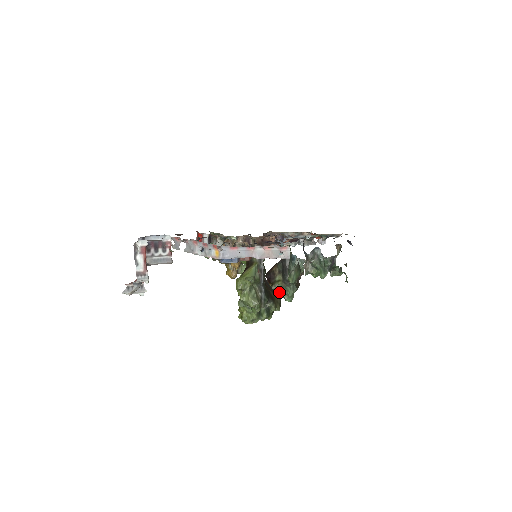
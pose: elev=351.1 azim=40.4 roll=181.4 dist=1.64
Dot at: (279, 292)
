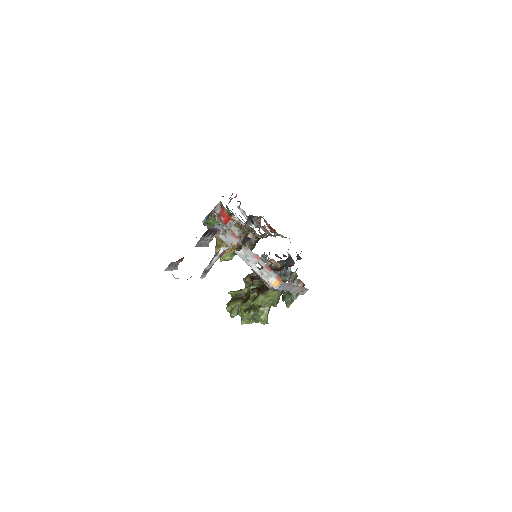
Dot at: occluded
